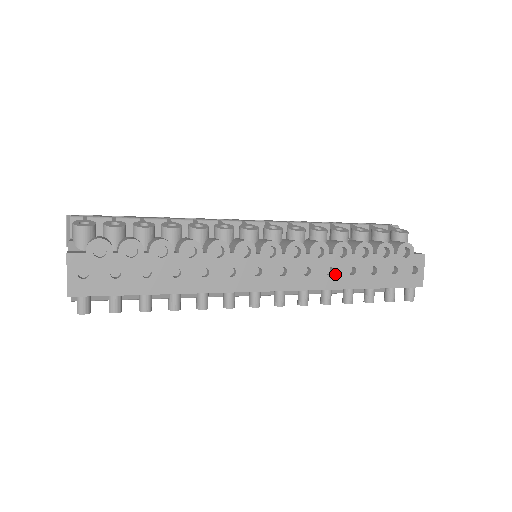
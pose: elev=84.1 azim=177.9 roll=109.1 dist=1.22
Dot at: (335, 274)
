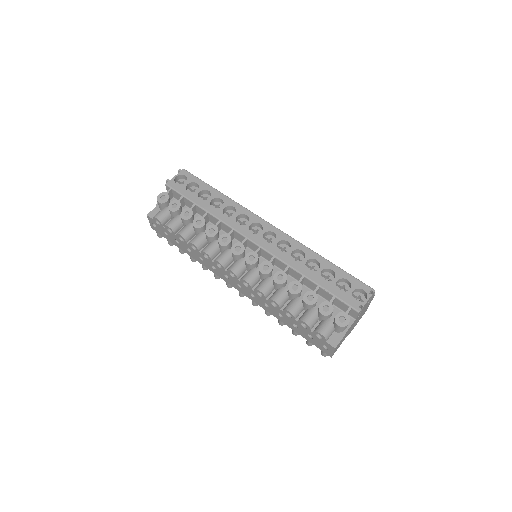
Dot at: (270, 308)
